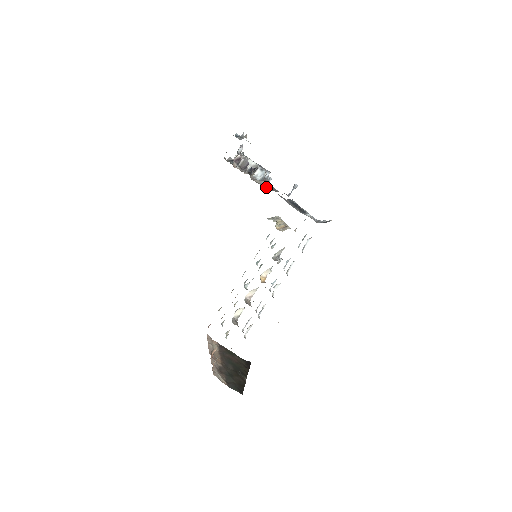
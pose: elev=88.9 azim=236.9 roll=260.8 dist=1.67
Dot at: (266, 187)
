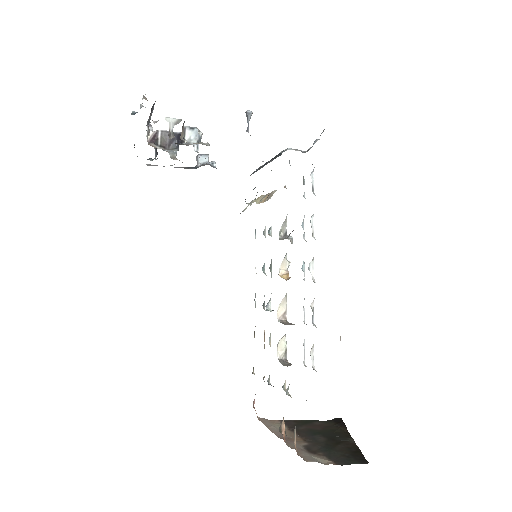
Dot at: occluded
